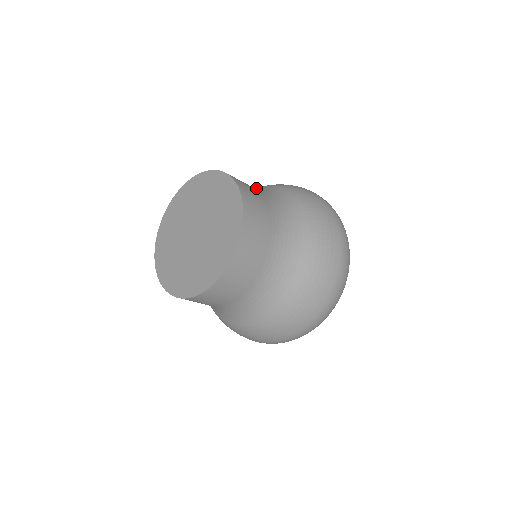
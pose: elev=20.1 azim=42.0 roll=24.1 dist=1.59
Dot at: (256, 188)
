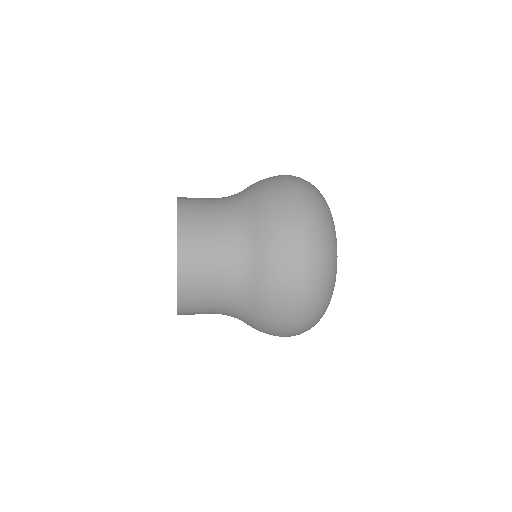
Dot at: (249, 233)
